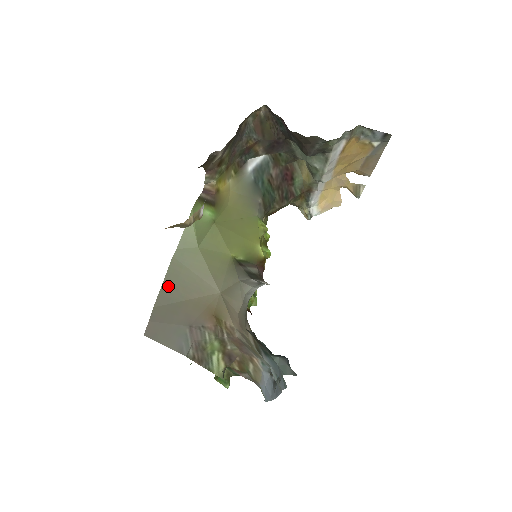
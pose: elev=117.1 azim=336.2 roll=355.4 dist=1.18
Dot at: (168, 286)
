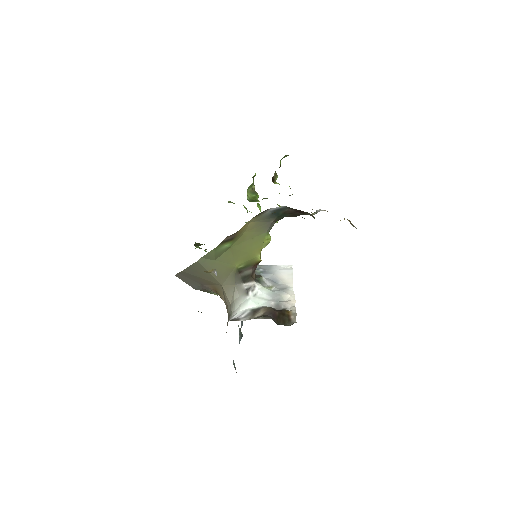
Dot at: (192, 269)
